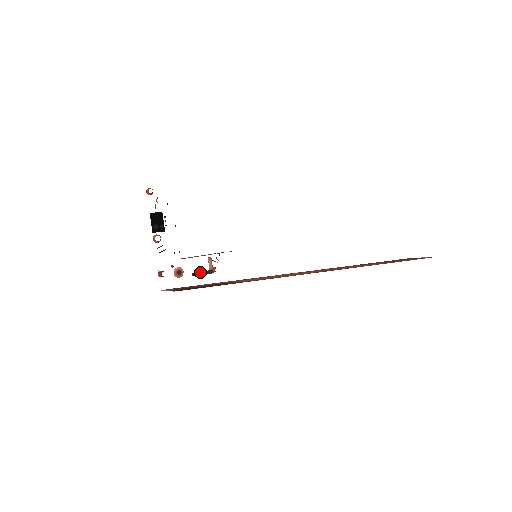
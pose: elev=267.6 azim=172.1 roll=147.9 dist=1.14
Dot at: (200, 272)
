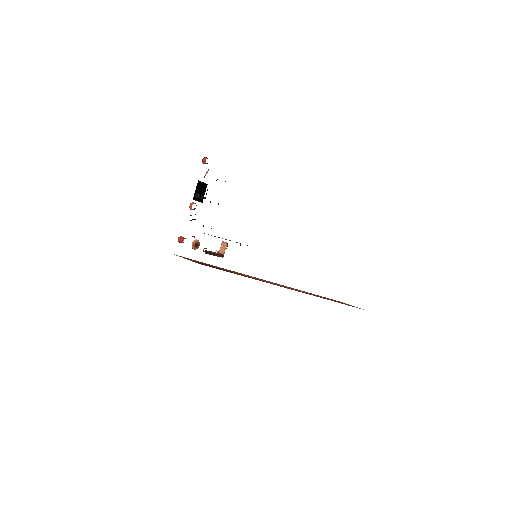
Dot at: (214, 252)
